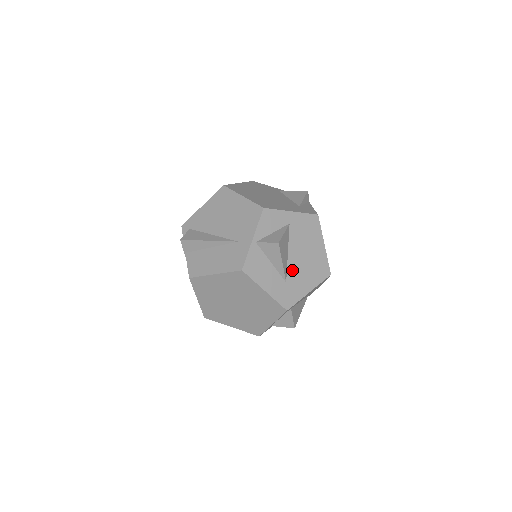
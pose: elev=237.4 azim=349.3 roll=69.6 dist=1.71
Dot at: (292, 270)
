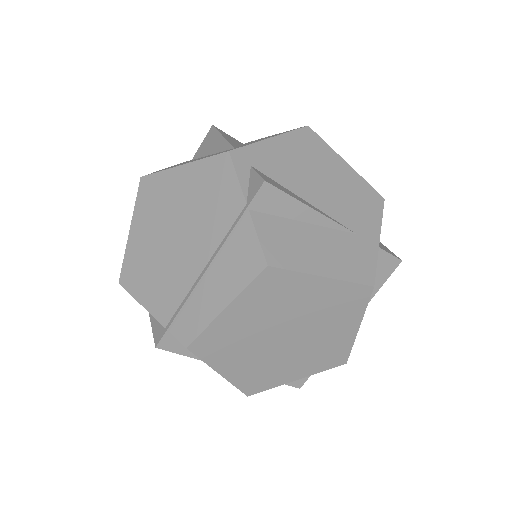
Dot at: occluded
